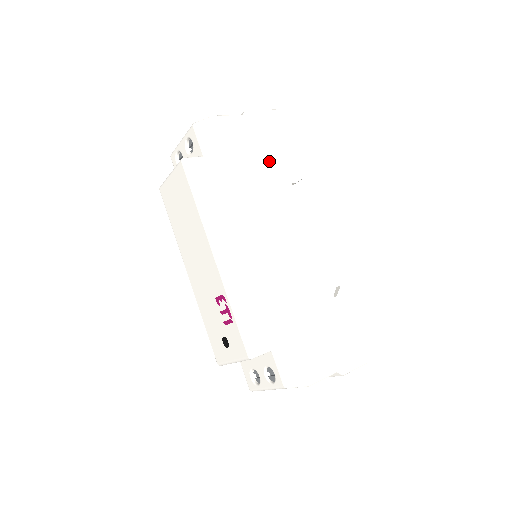
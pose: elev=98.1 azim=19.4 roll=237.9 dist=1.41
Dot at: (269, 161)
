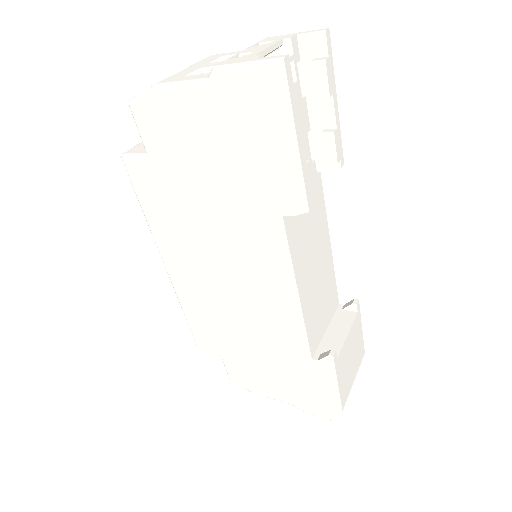
Dot at: (247, 173)
